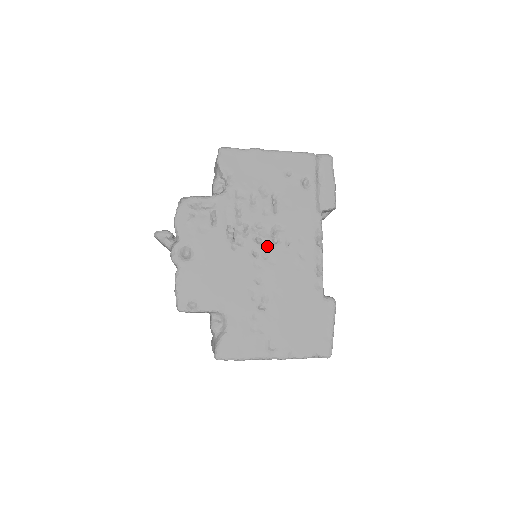
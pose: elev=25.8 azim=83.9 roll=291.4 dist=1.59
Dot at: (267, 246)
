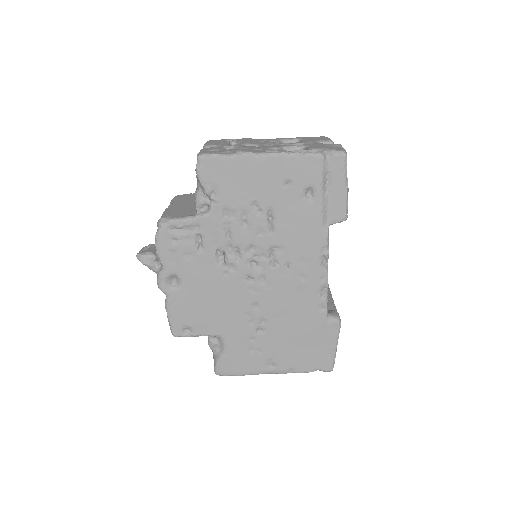
Dot at: (263, 270)
